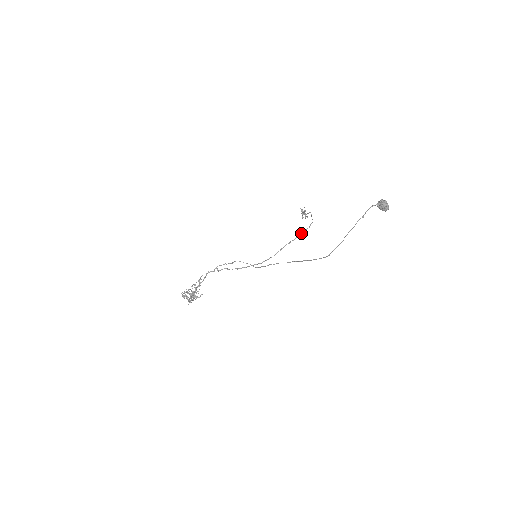
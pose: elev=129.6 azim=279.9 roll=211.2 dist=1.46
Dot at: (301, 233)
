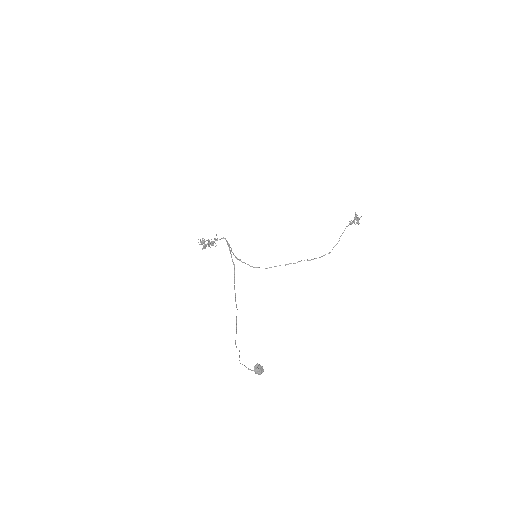
Dot at: (307, 260)
